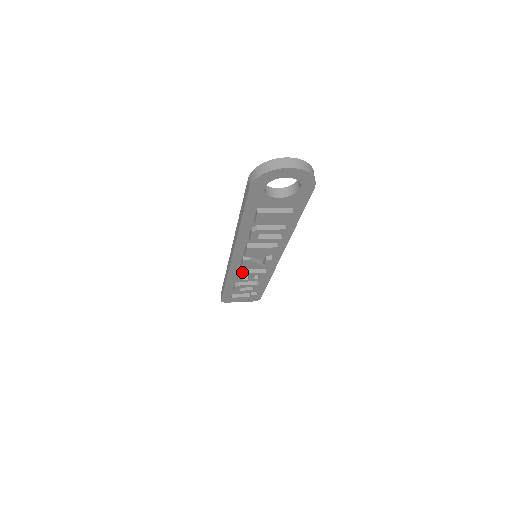
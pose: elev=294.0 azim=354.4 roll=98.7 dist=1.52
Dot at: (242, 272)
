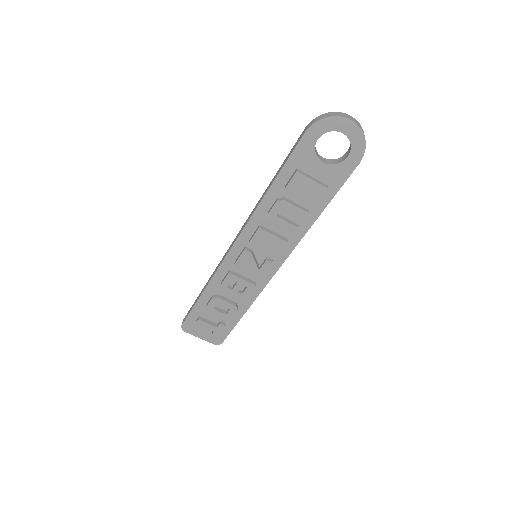
Dot at: (232, 273)
